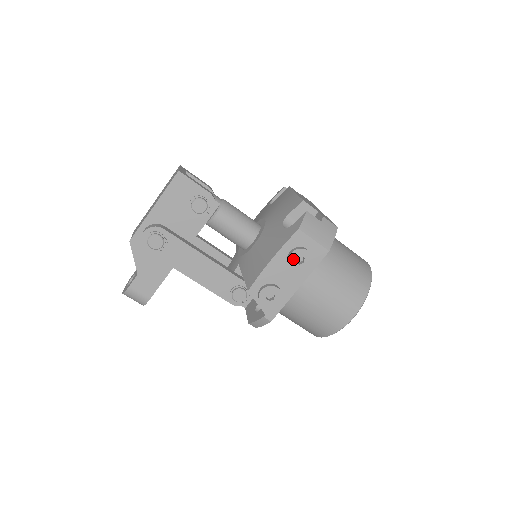
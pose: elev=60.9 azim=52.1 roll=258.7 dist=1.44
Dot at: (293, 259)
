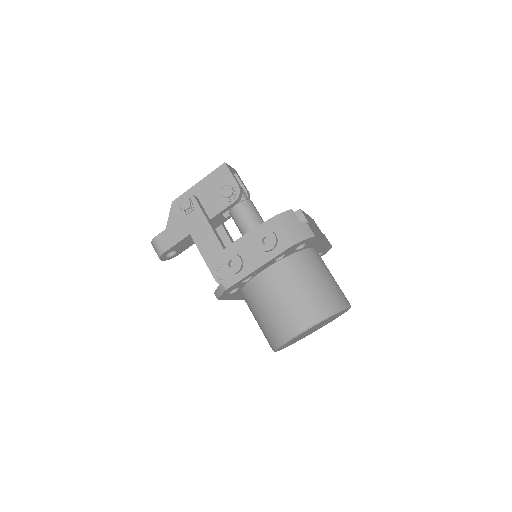
Dot at: (261, 237)
